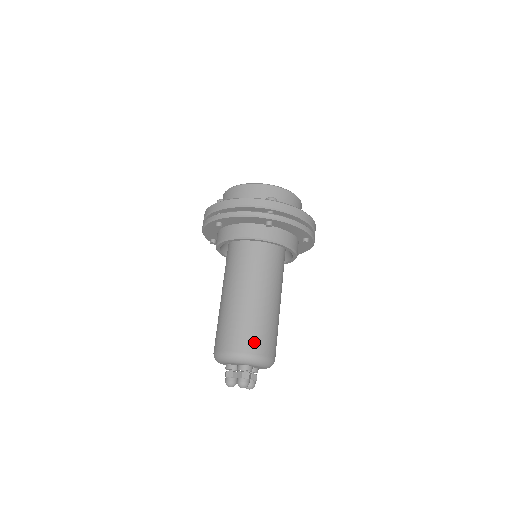
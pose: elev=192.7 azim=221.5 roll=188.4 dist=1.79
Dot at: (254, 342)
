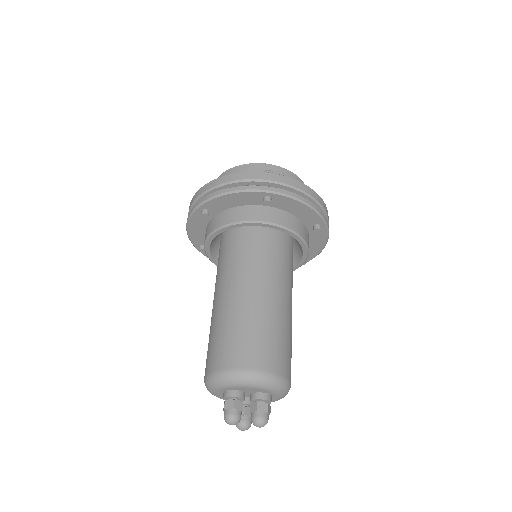
Dot at: (290, 365)
